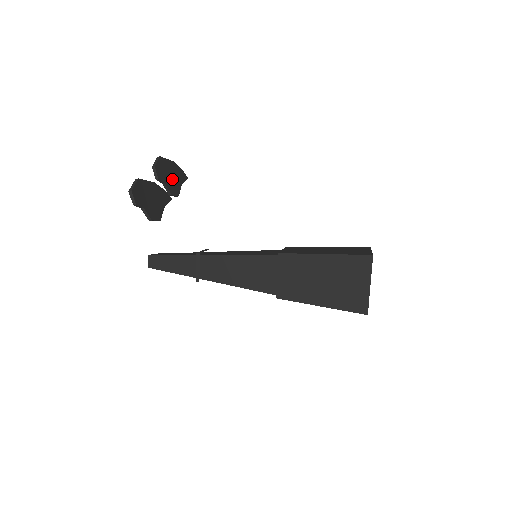
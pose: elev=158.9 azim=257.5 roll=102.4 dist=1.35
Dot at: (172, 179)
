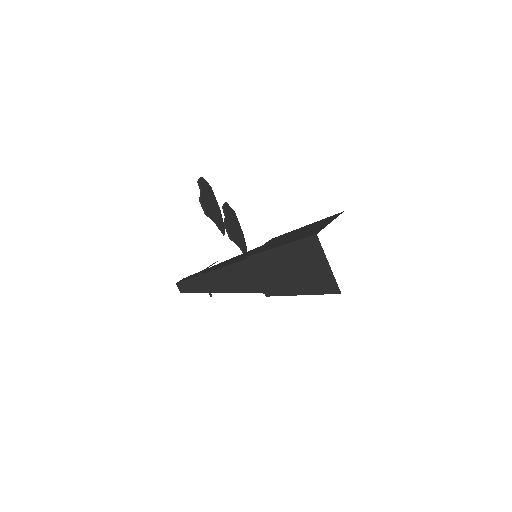
Dot at: (234, 228)
